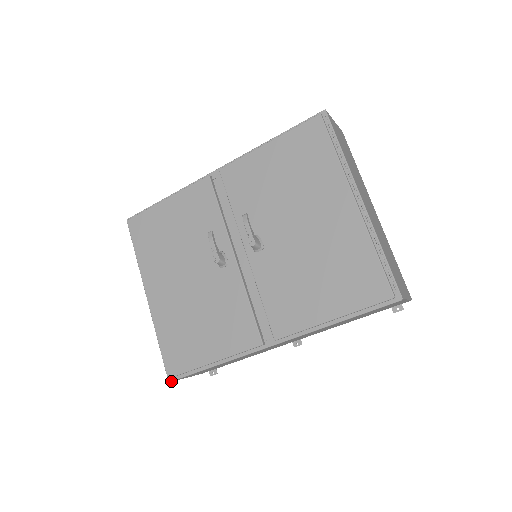
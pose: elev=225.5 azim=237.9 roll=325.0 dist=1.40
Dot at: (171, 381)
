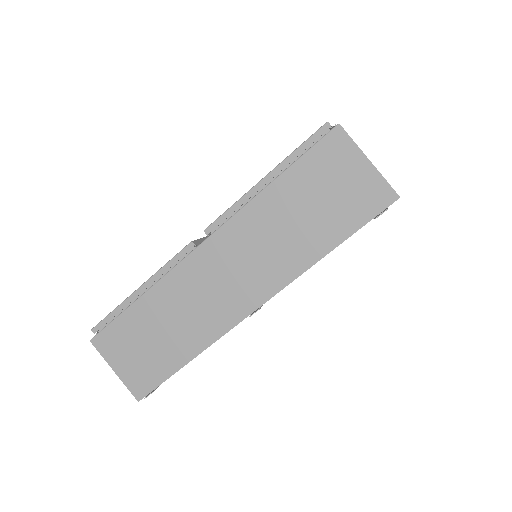
Dot at: (92, 338)
